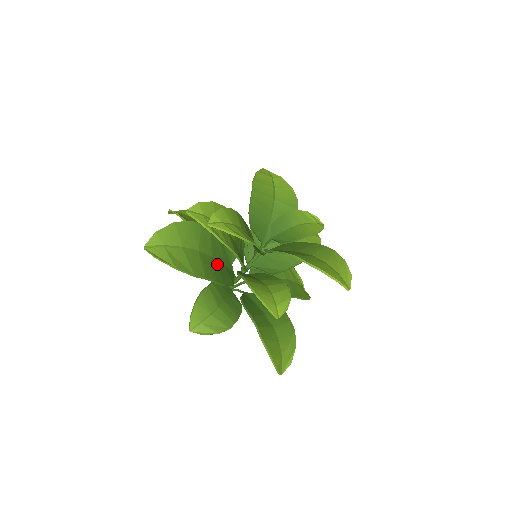
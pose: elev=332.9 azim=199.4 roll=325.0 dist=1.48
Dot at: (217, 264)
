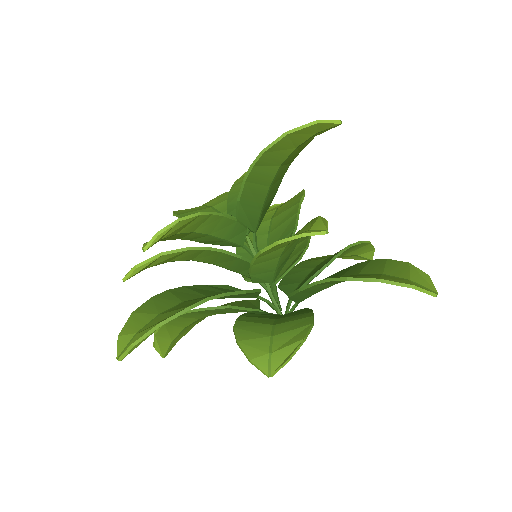
Dot at: occluded
